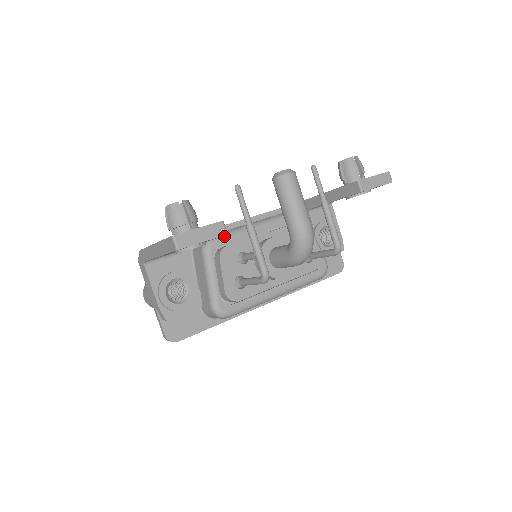
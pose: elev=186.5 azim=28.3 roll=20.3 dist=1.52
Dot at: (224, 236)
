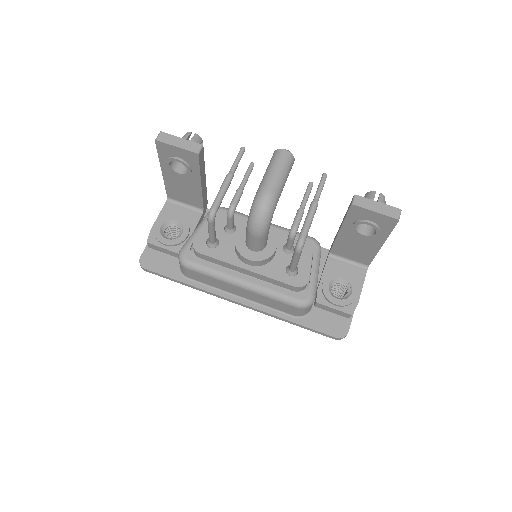
Dot at: occluded
